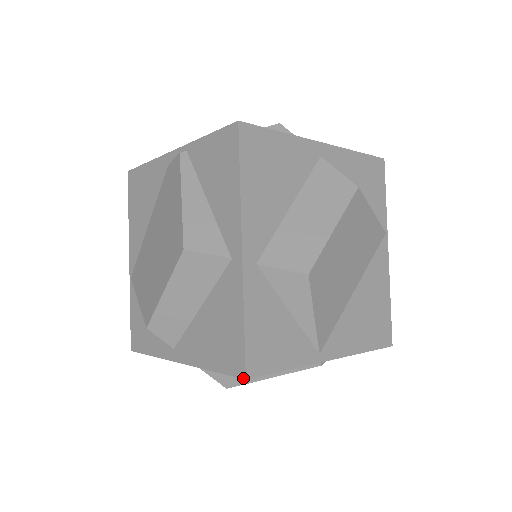
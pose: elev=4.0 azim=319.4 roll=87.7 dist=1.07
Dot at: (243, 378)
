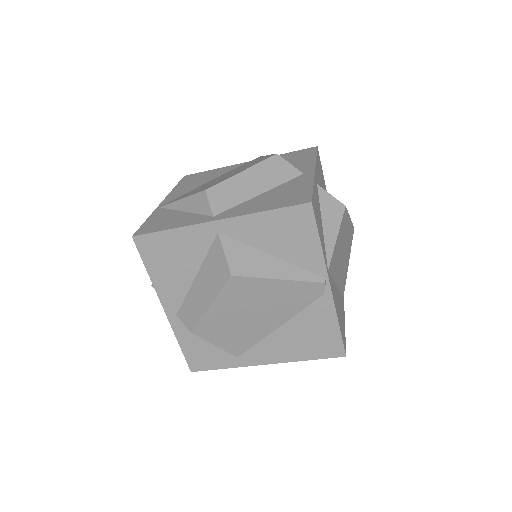
Dot at: (309, 202)
